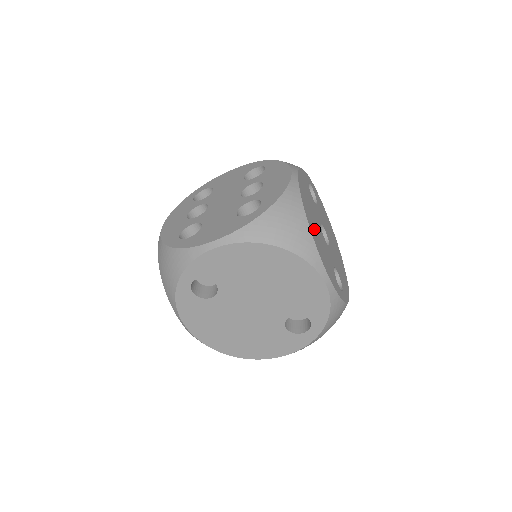
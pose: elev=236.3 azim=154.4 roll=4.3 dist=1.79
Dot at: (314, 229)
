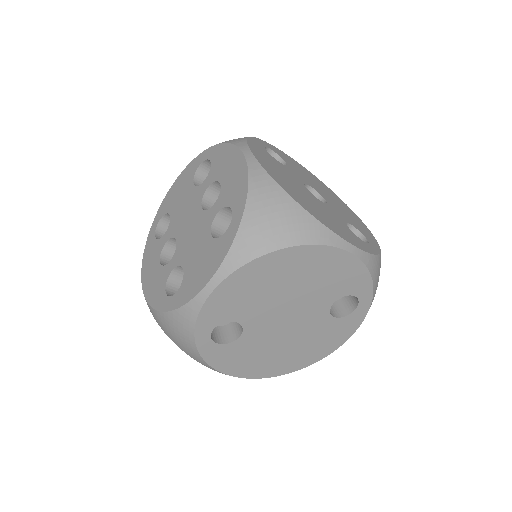
Dot at: (304, 201)
